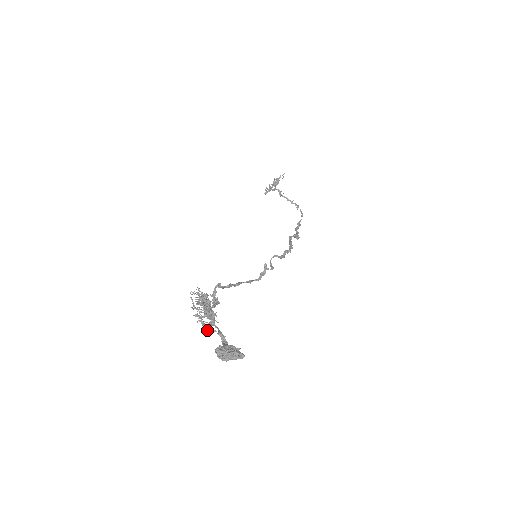
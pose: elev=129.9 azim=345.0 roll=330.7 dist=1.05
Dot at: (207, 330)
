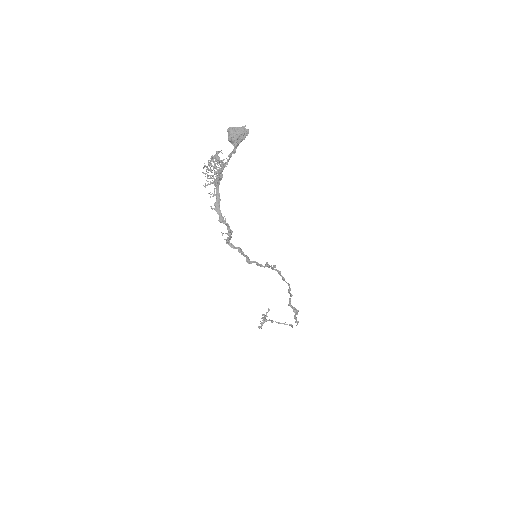
Dot at: (221, 166)
